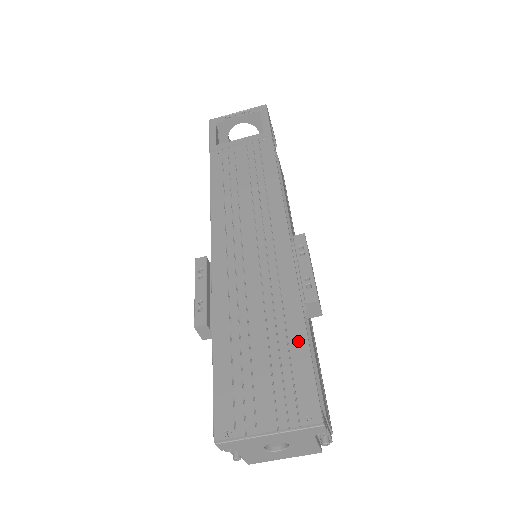
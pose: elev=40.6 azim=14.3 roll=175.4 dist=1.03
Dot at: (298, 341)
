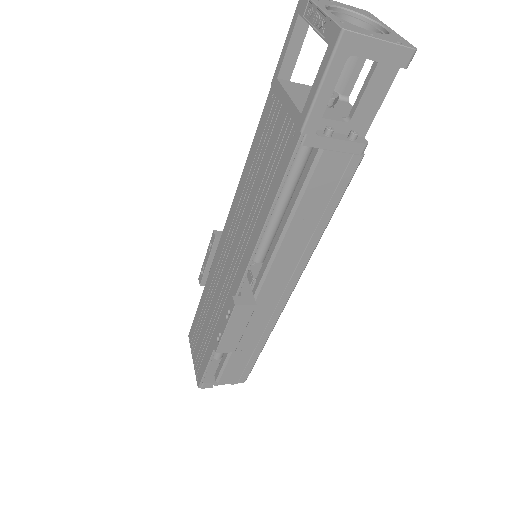
Dot at: (209, 351)
